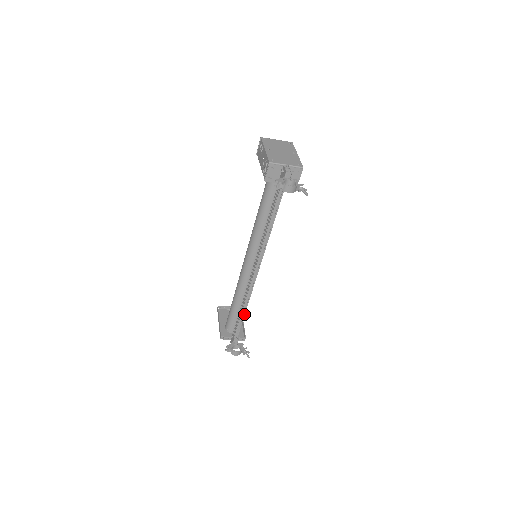
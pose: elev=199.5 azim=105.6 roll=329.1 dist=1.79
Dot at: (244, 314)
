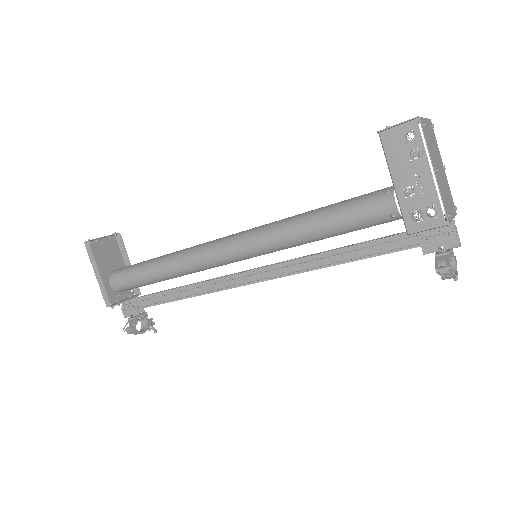
Dot at: (179, 299)
